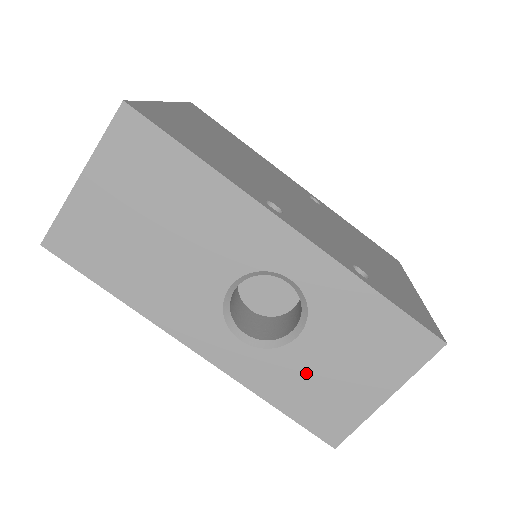
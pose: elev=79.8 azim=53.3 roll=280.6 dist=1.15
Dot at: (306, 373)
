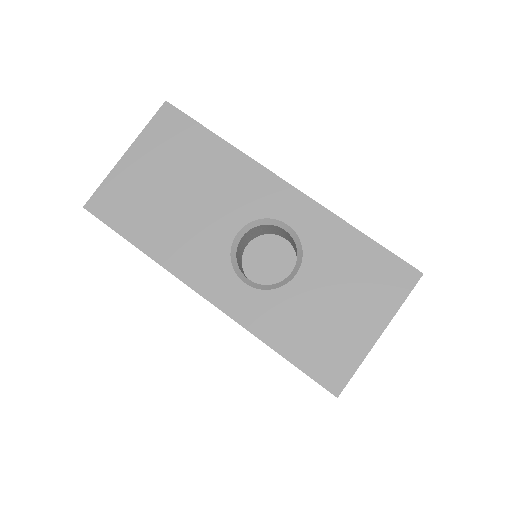
Dot at: (304, 312)
